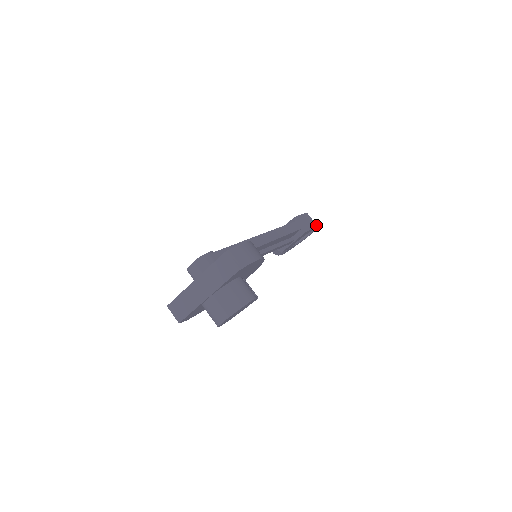
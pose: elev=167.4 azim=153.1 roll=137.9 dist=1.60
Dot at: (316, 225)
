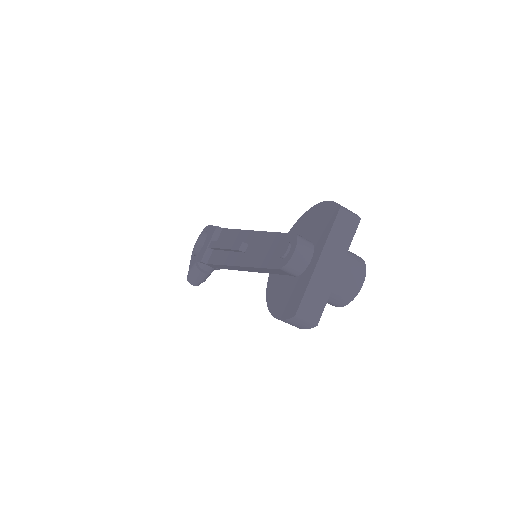
Dot at: occluded
